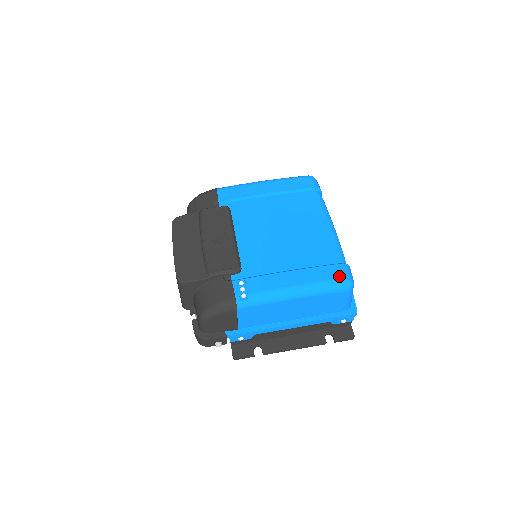
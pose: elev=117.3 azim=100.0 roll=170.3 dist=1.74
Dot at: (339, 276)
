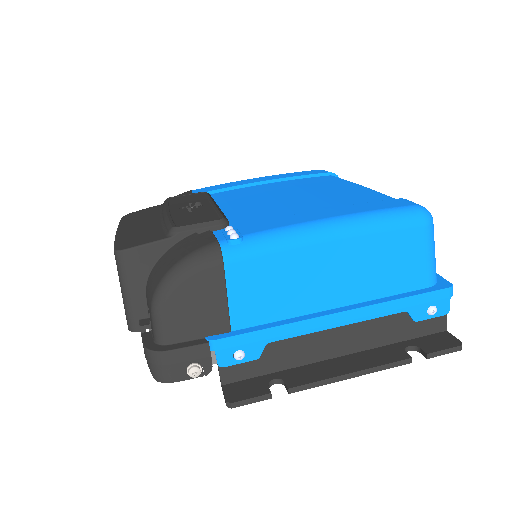
Dot at: (402, 204)
